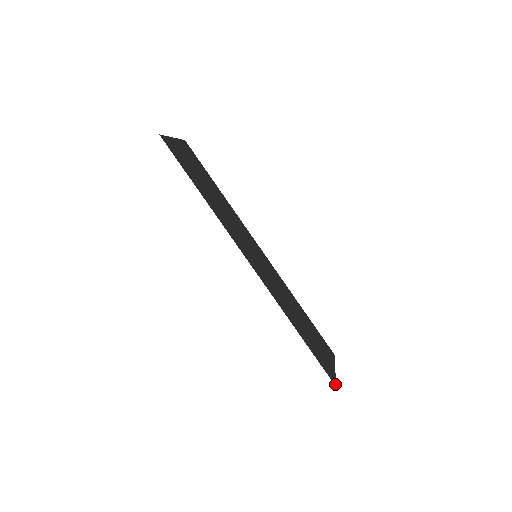
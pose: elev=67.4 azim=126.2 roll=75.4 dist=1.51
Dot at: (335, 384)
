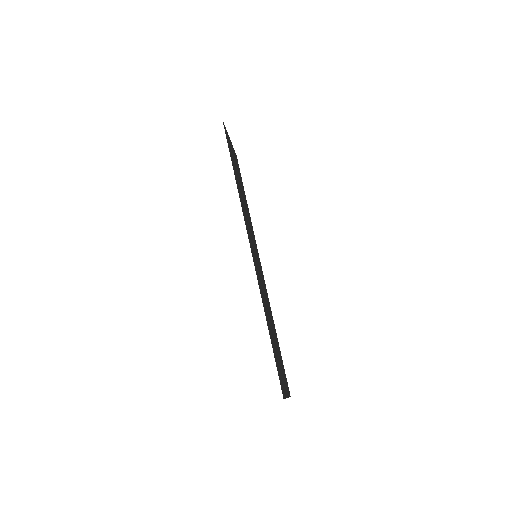
Dot at: (283, 397)
